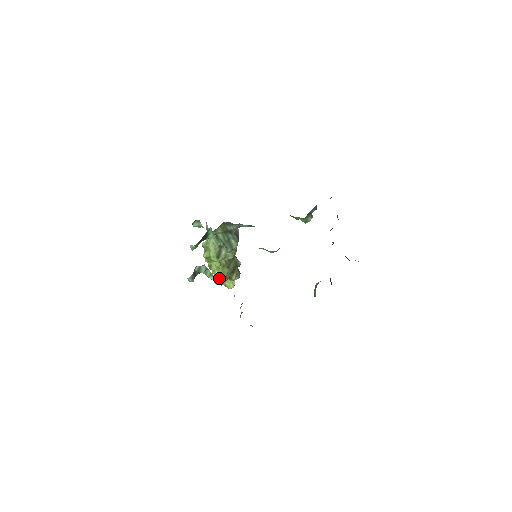
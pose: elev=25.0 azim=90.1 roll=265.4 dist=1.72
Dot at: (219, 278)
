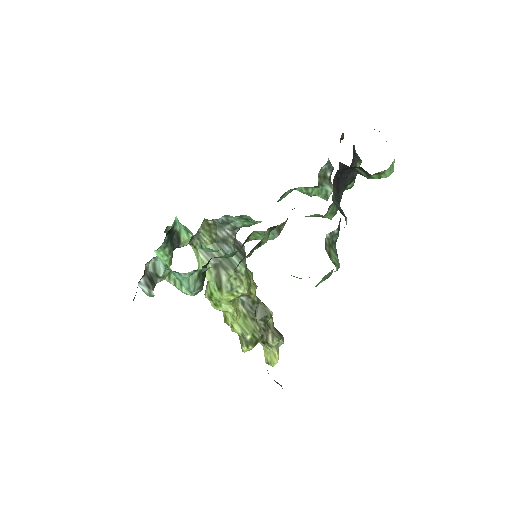
Dot at: occluded
